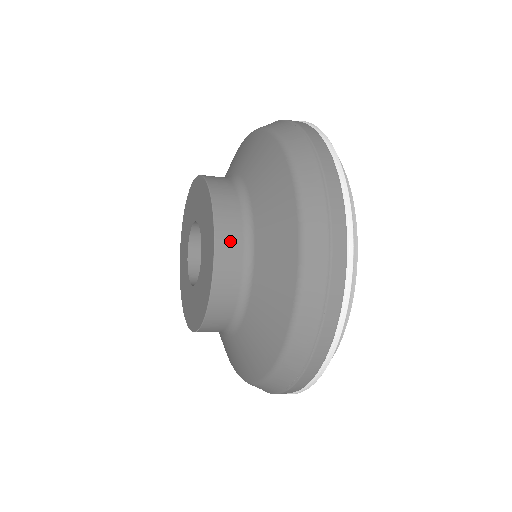
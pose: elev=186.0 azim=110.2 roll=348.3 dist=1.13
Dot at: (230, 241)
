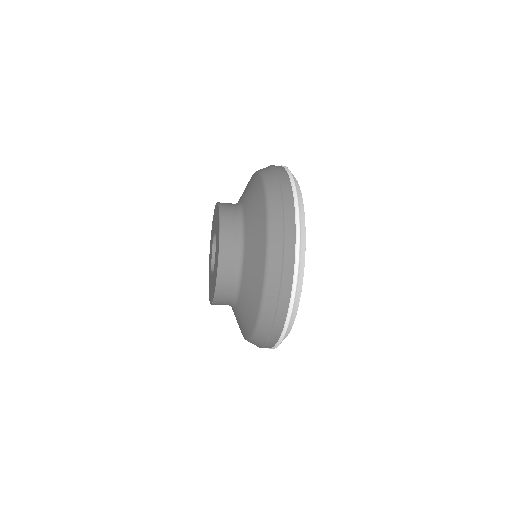
Dot at: (229, 249)
